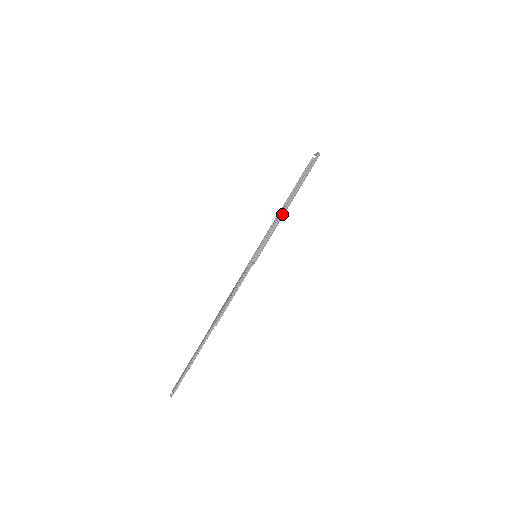
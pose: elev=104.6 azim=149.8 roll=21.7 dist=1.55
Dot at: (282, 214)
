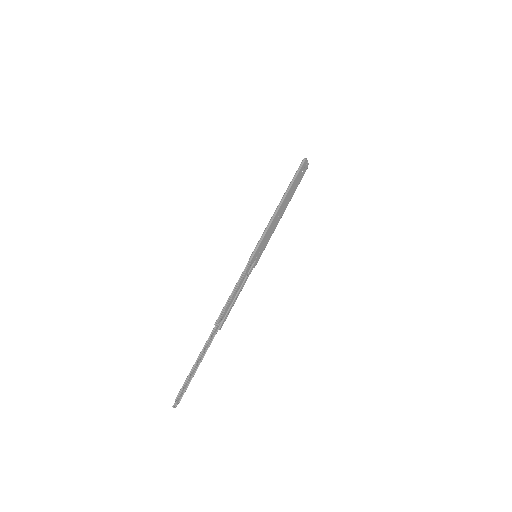
Dot at: (274, 213)
